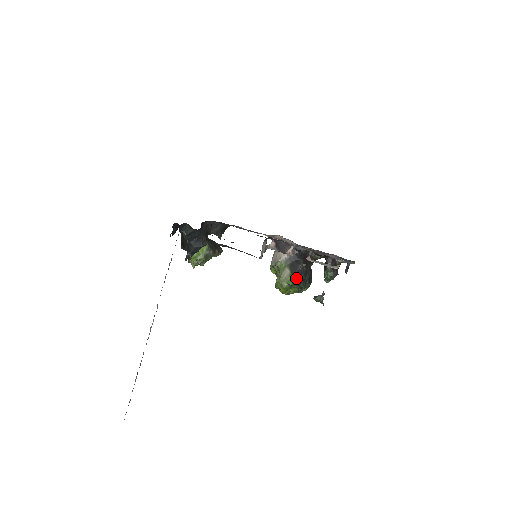
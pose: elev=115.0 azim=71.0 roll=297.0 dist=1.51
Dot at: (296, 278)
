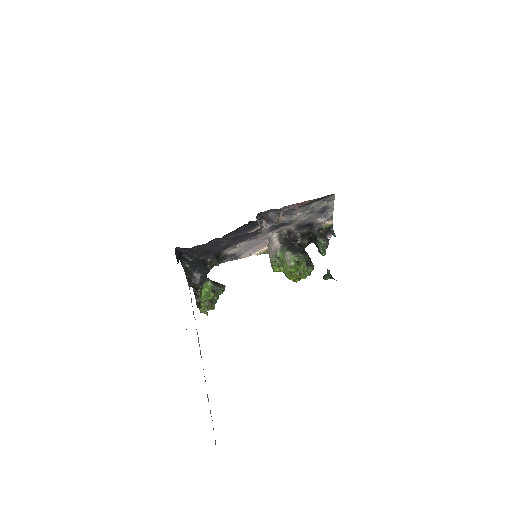
Dot at: (298, 252)
